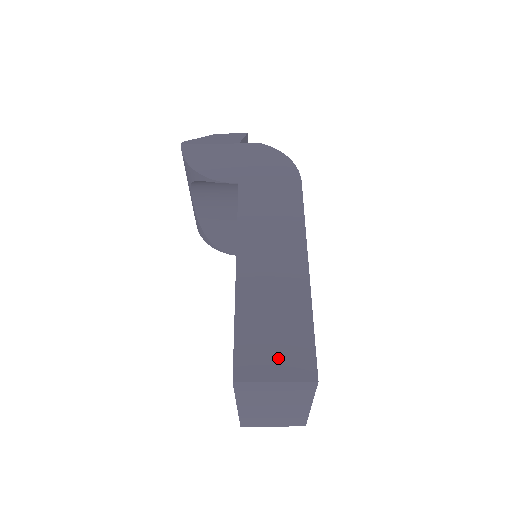
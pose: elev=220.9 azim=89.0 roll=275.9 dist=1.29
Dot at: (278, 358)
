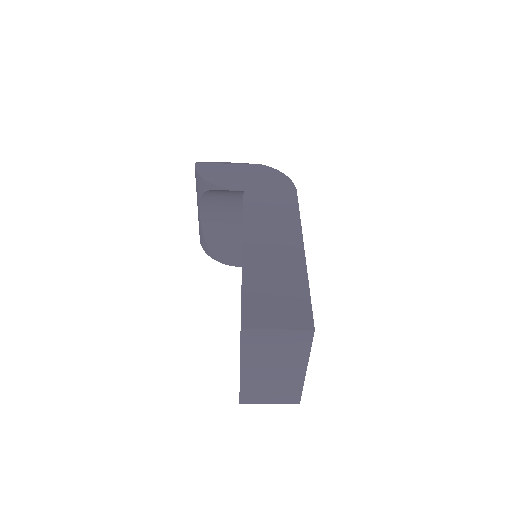
Dot at: (280, 312)
